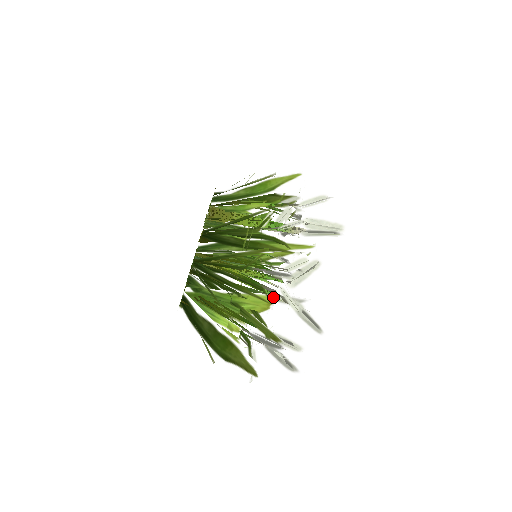
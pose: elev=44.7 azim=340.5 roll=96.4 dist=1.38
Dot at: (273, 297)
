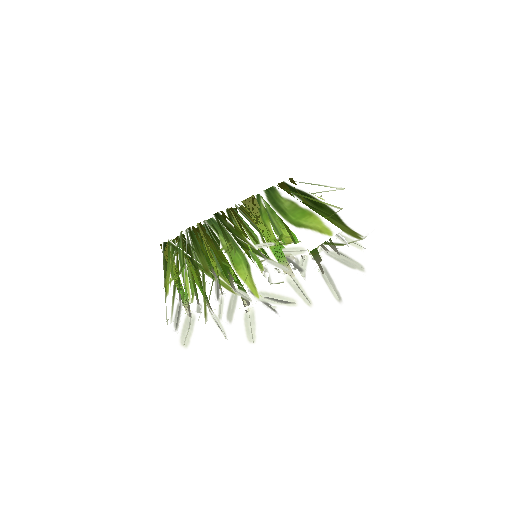
Dot at: (232, 293)
